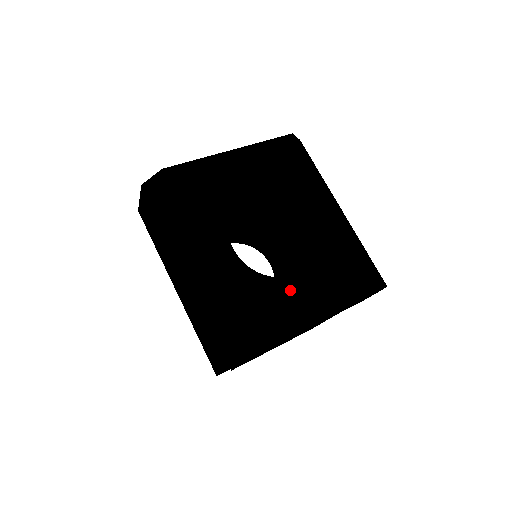
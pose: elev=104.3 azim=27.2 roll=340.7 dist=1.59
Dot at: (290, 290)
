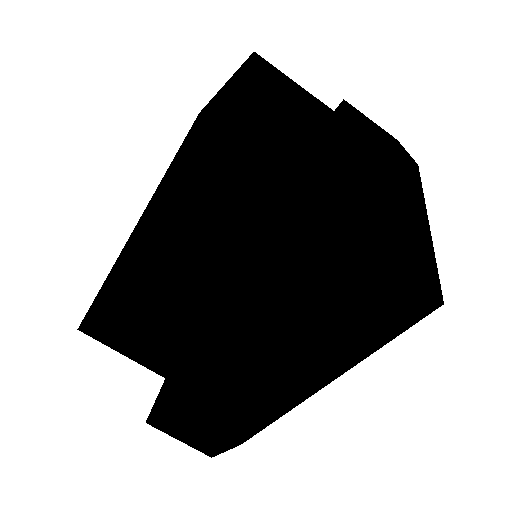
Dot at: occluded
